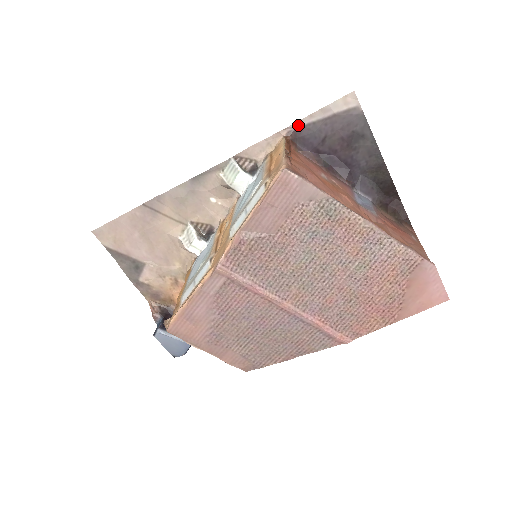
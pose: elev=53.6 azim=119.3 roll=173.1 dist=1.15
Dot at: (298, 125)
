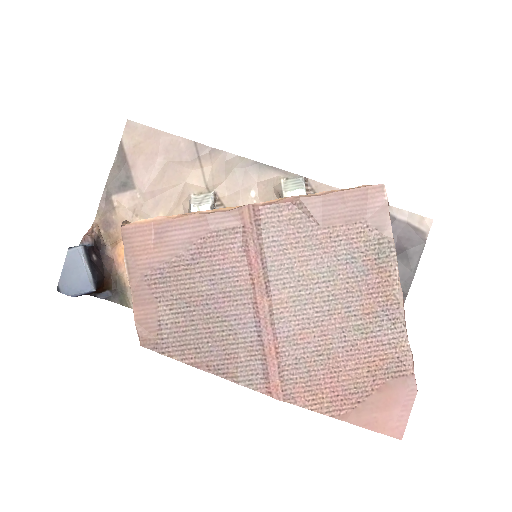
Dot at: occluded
